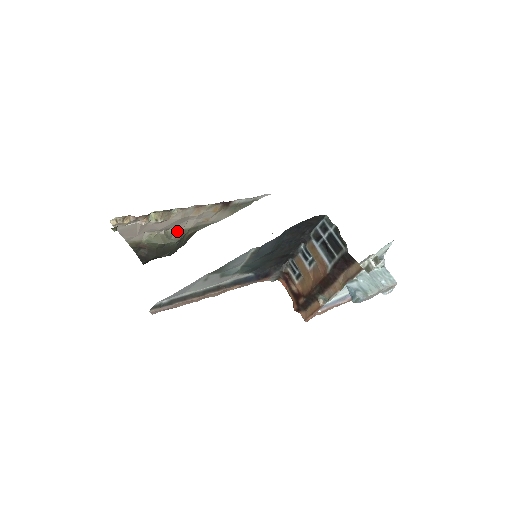
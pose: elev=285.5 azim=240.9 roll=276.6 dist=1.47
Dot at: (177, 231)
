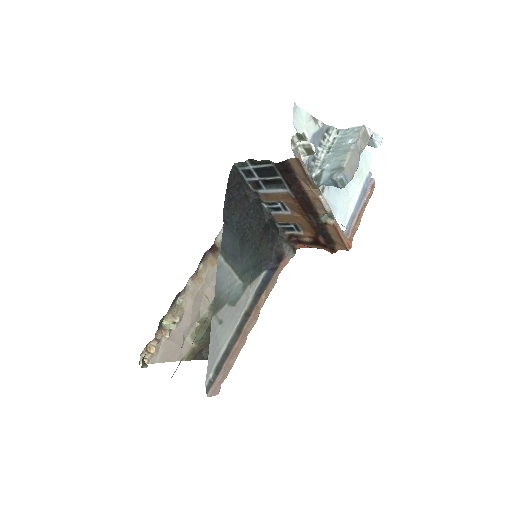
Dot at: (208, 310)
